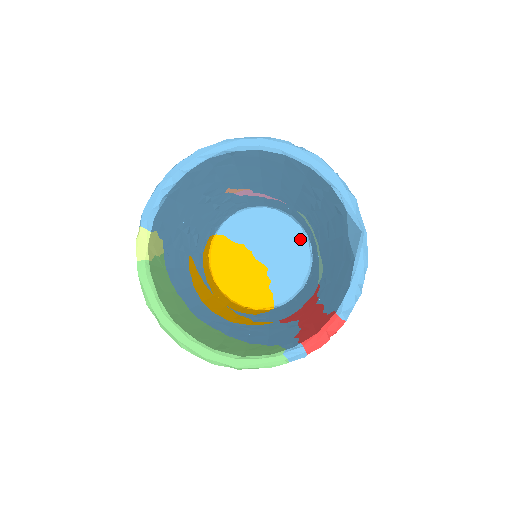
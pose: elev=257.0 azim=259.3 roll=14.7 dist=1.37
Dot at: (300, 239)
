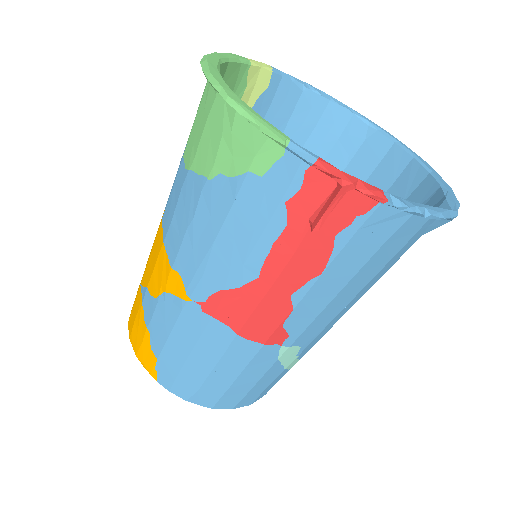
Dot at: occluded
